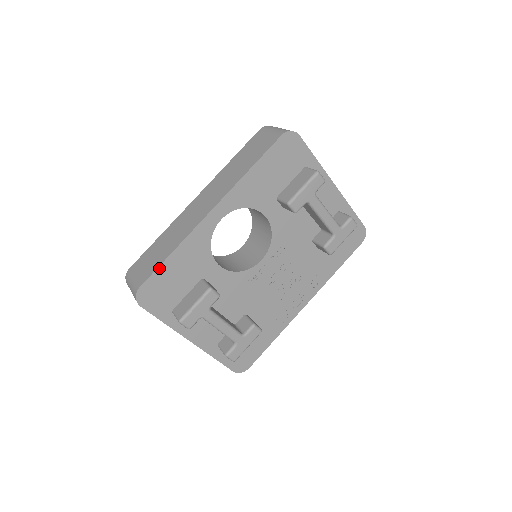
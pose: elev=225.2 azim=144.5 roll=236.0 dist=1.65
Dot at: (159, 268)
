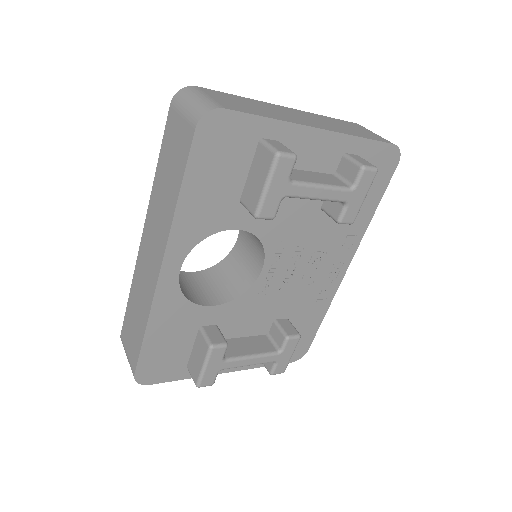
Dot at: (142, 351)
